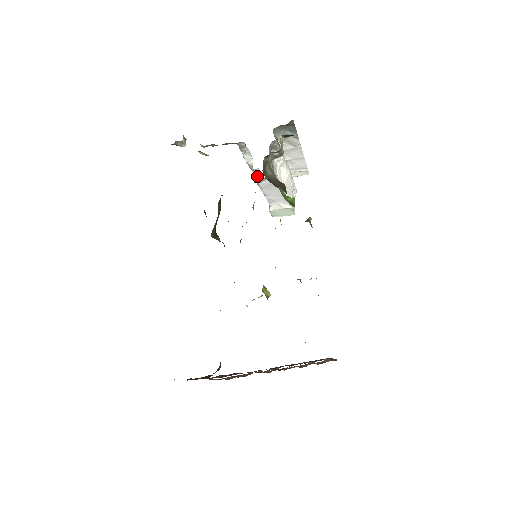
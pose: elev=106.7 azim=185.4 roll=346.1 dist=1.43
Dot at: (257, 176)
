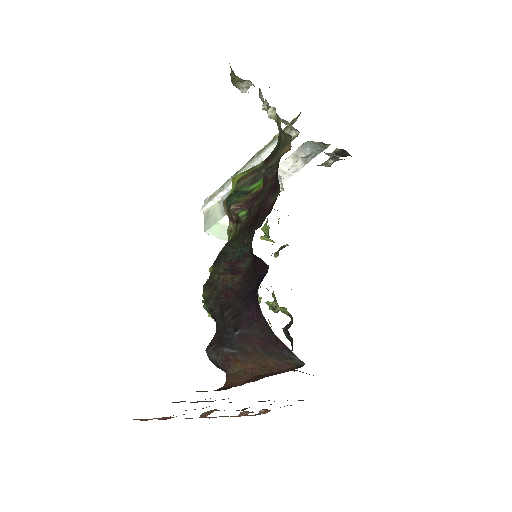
Dot at: occluded
